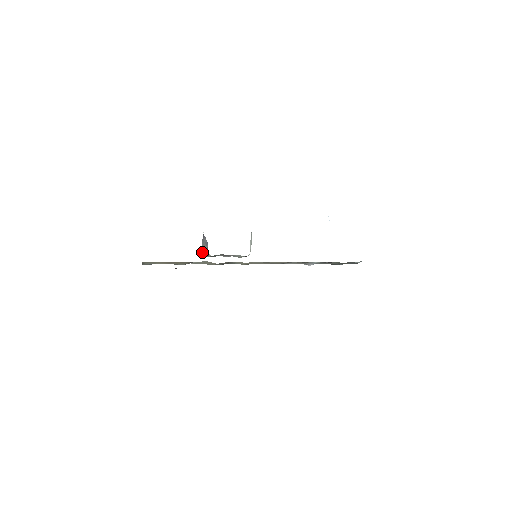
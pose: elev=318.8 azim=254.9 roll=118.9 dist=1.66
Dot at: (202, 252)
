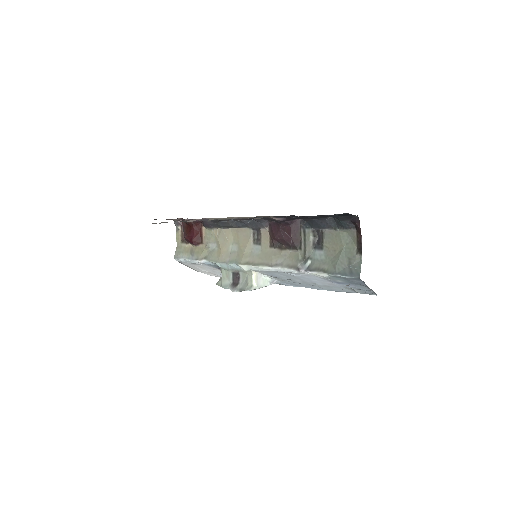
Dot at: occluded
